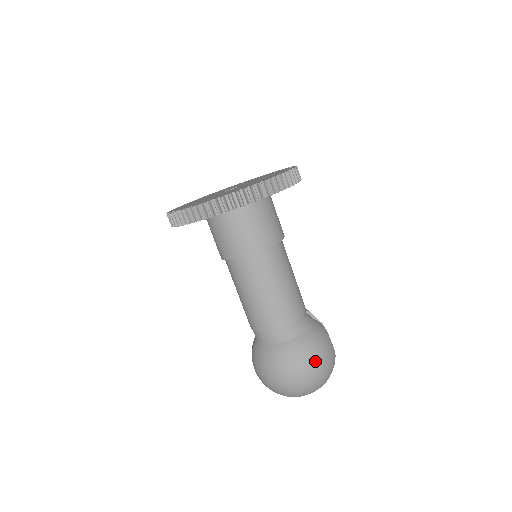
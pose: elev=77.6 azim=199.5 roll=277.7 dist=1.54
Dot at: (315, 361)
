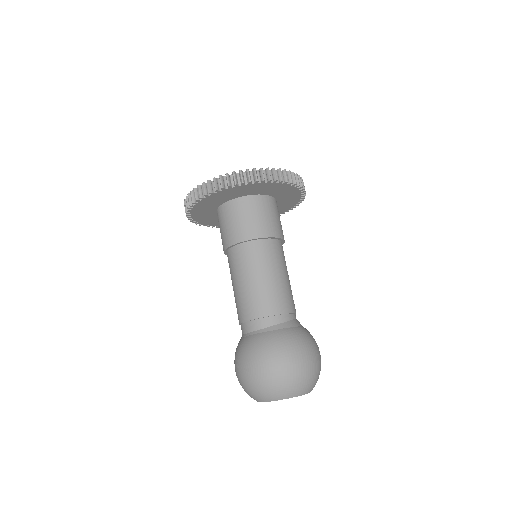
Dot at: (314, 351)
